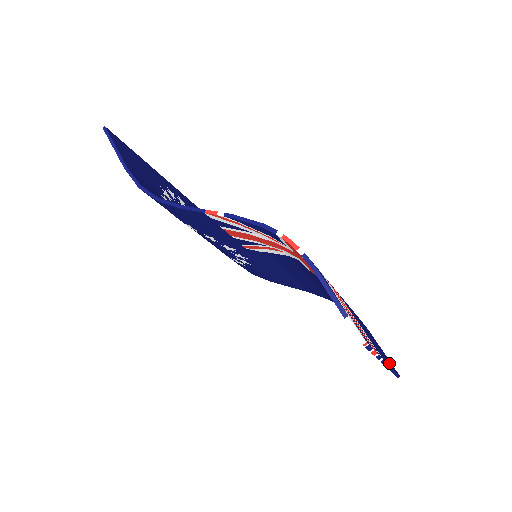
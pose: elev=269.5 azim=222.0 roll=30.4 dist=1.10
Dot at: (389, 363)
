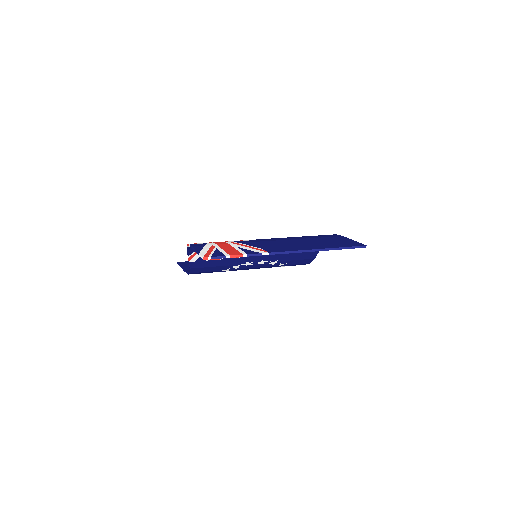
Dot at: (322, 247)
